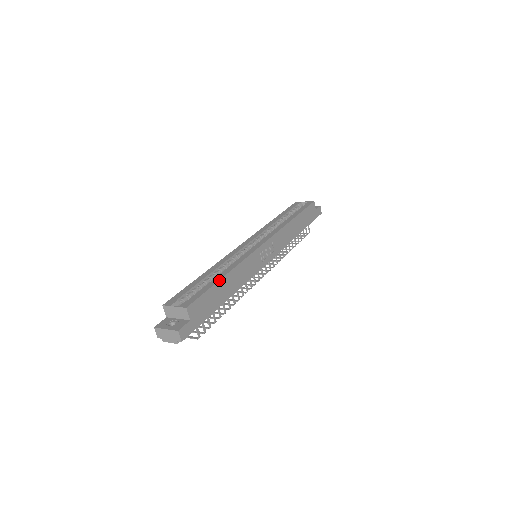
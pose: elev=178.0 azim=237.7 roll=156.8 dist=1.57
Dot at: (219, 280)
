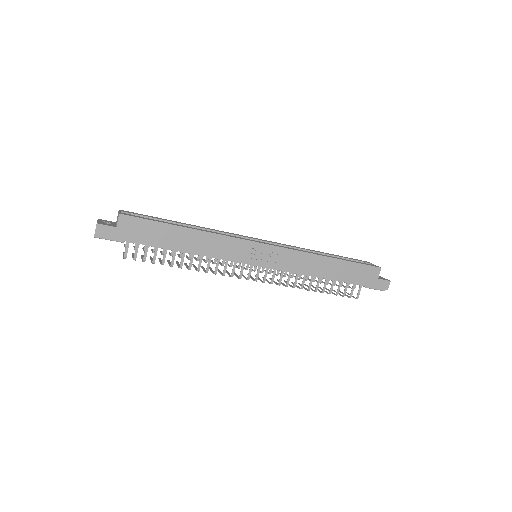
Dot at: (176, 225)
